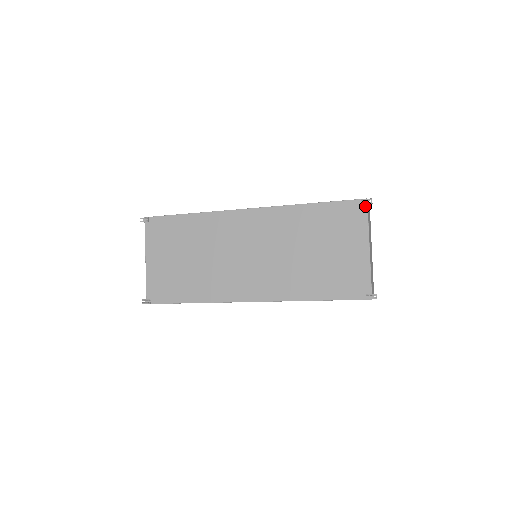
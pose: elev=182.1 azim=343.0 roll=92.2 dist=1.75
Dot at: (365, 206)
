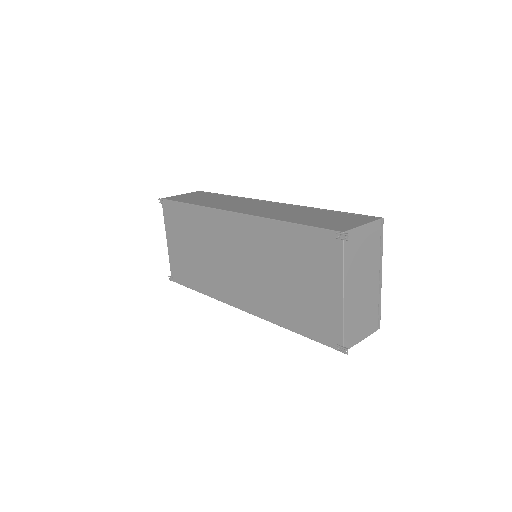
Dot at: (340, 242)
